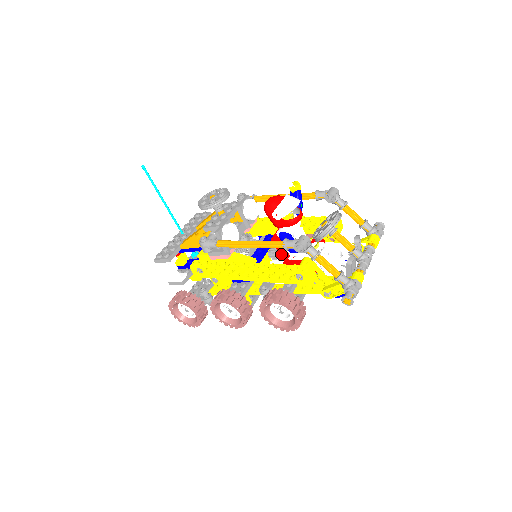
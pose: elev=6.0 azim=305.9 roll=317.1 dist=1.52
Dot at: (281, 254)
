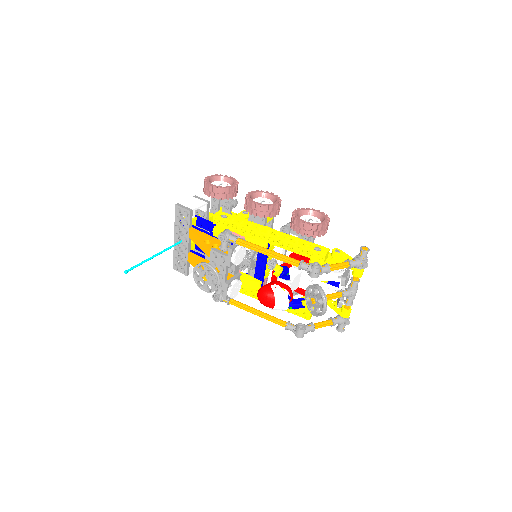
Dot at: occluded
